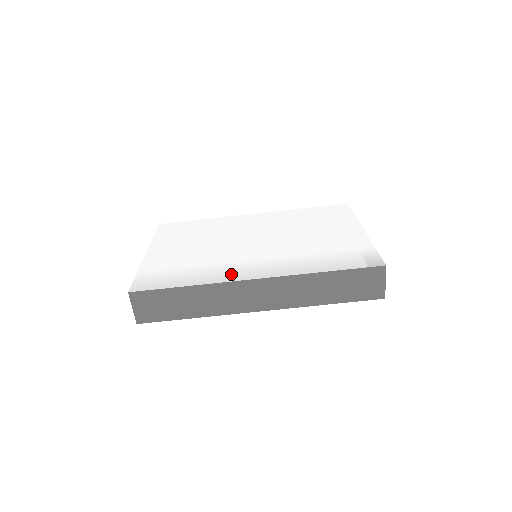
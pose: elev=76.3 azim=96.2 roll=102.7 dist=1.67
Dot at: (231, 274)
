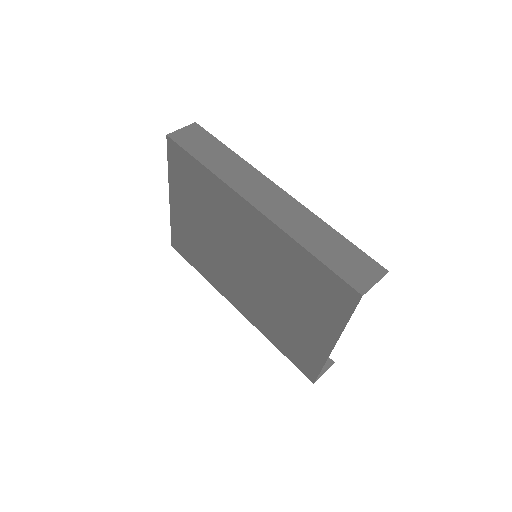
Dot at: occluded
